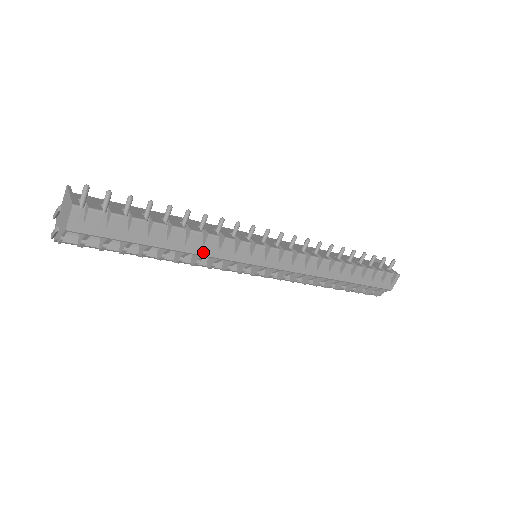
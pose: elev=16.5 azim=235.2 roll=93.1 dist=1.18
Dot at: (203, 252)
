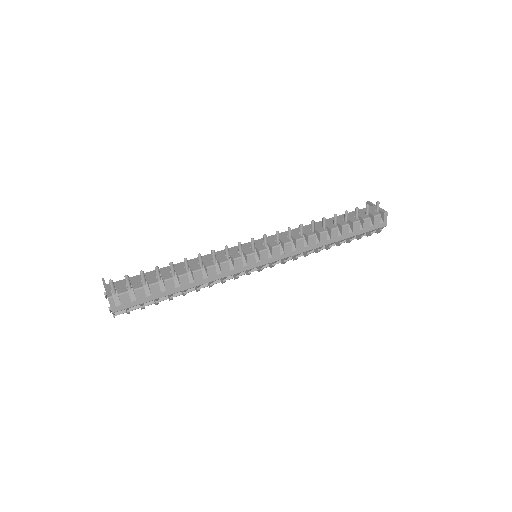
Dot at: (210, 280)
